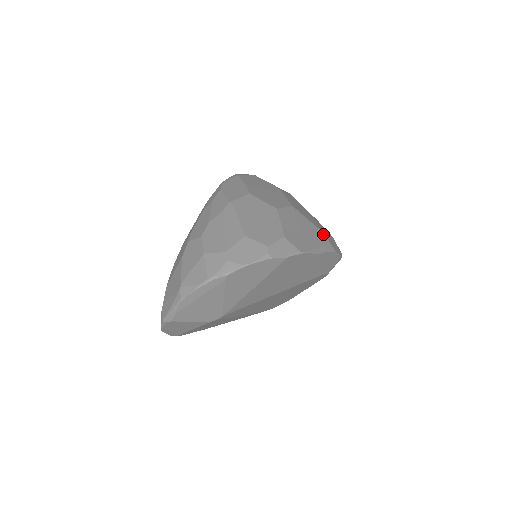
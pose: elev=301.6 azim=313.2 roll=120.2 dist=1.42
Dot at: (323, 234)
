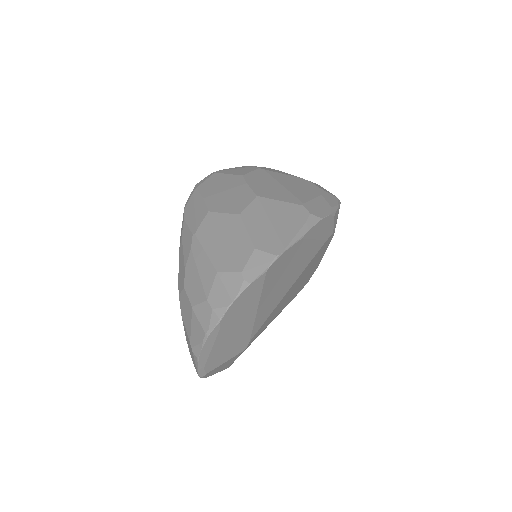
Dot at: (300, 207)
